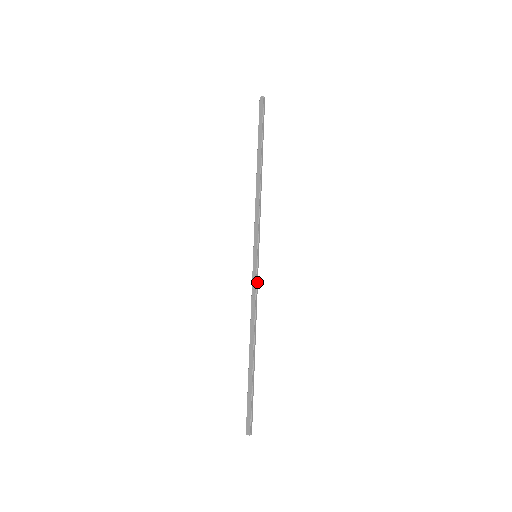
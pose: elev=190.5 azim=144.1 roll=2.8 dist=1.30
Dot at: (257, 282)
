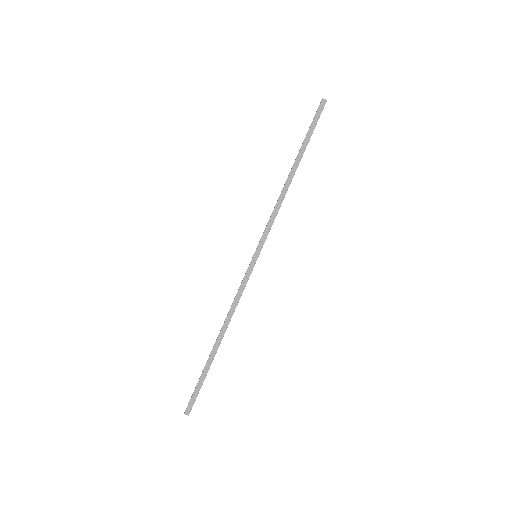
Dot at: (247, 281)
